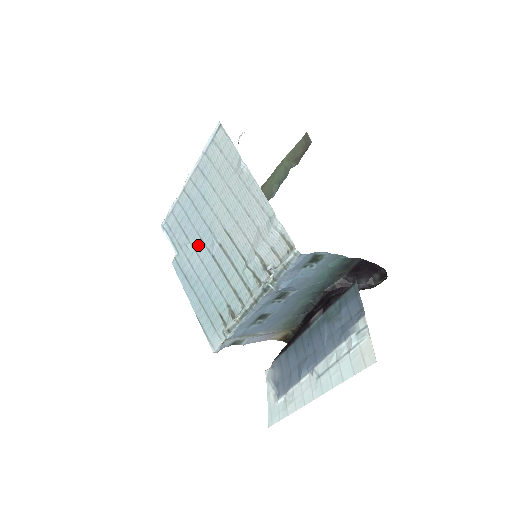
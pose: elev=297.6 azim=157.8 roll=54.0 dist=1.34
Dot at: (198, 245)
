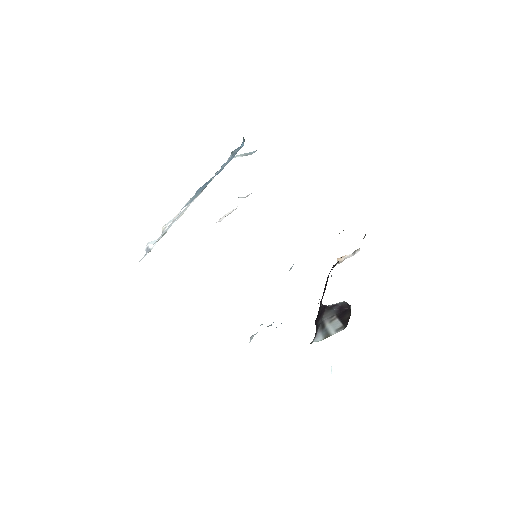
Dot at: occluded
